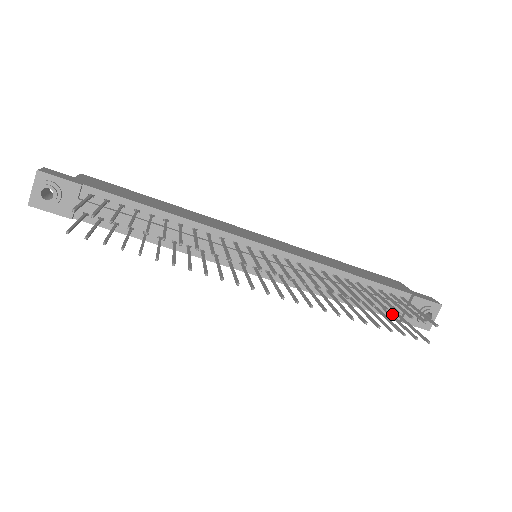
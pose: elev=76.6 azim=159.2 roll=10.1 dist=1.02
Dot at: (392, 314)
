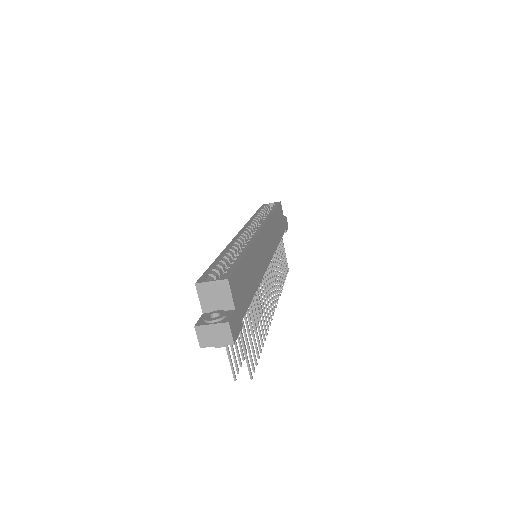
Dot at: occluded
